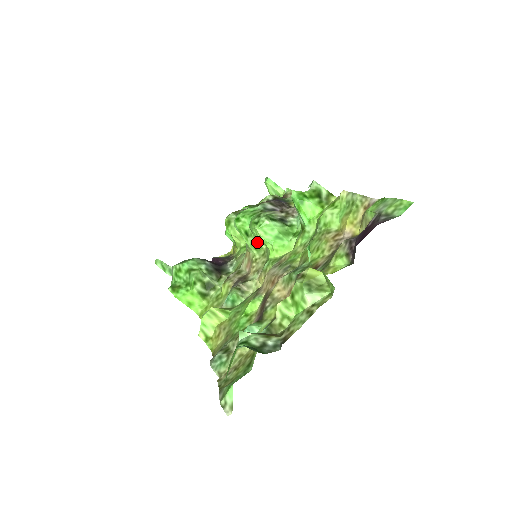
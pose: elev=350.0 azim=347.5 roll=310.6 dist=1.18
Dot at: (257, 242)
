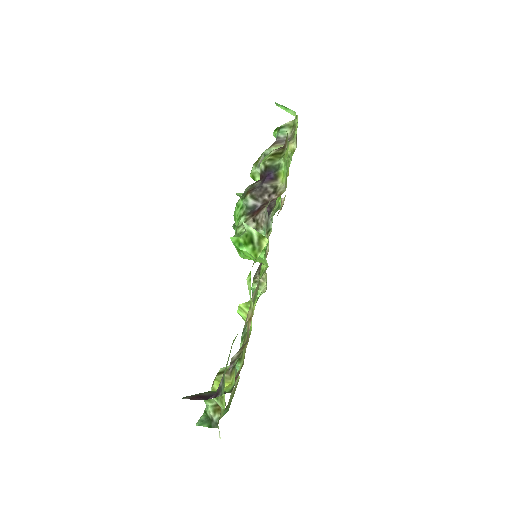
Dot at: occluded
